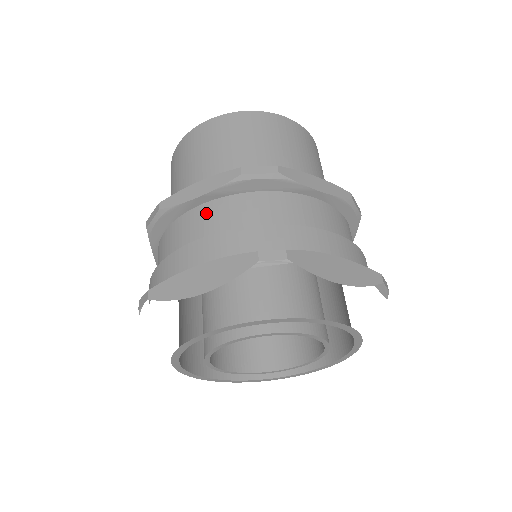
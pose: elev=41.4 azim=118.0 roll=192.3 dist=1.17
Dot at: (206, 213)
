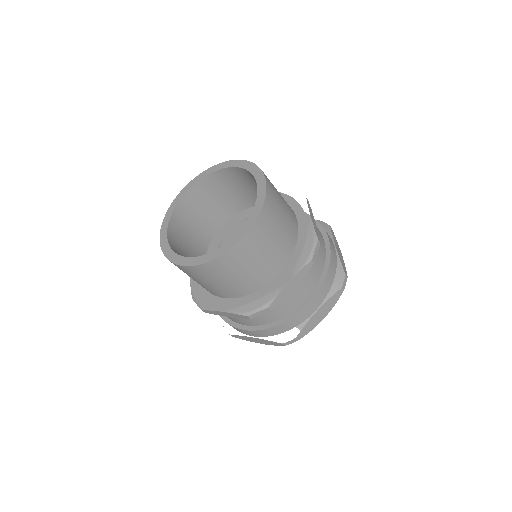
Dot at: (237, 318)
